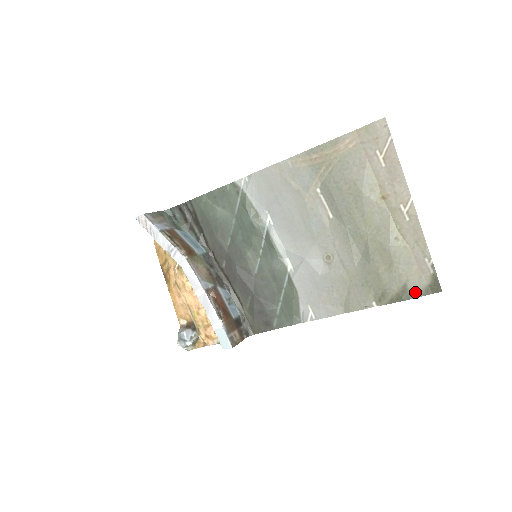
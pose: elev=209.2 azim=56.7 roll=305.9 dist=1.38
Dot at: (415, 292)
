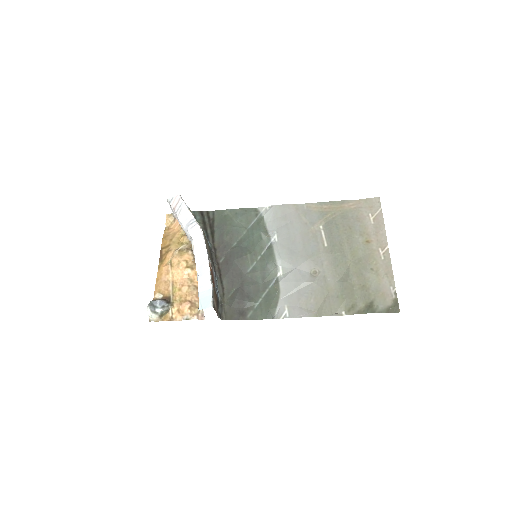
Dot at: (379, 309)
